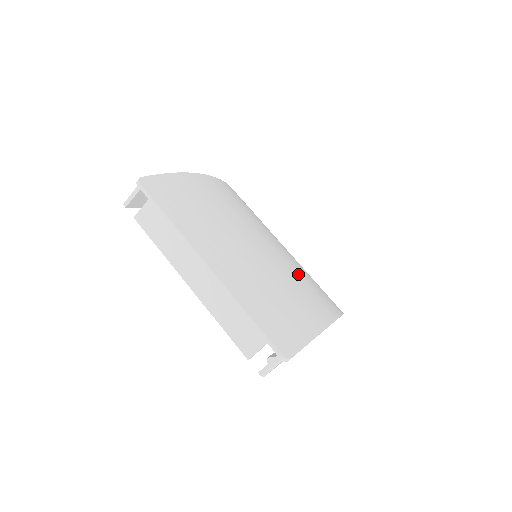
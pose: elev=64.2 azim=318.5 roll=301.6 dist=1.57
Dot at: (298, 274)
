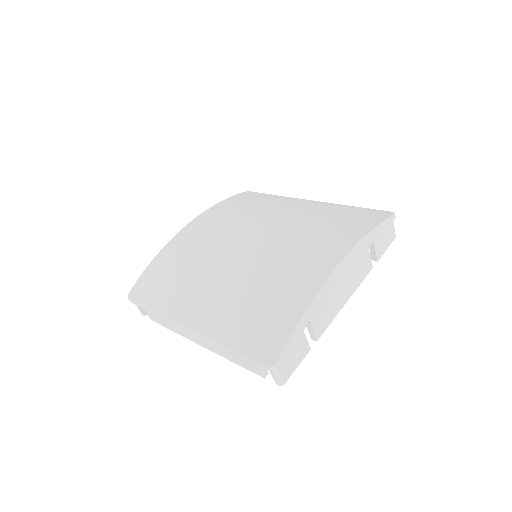
Dot at: (290, 243)
